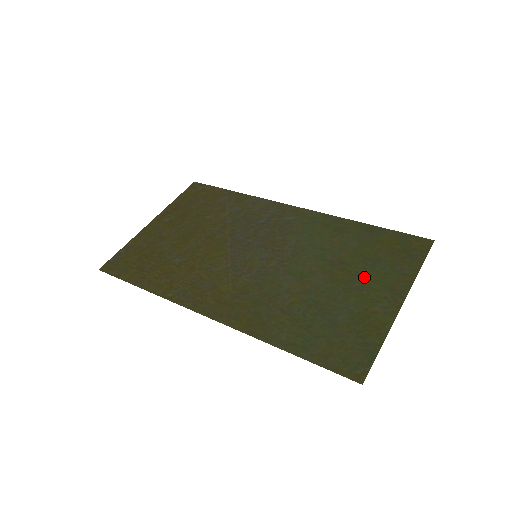
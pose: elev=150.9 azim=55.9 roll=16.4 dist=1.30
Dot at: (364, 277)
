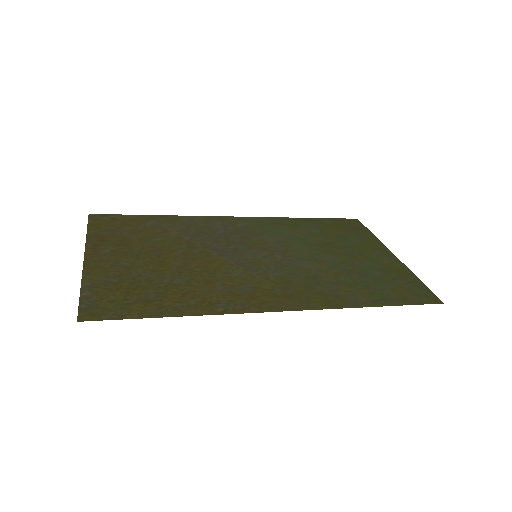
Dot at: (353, 247)
